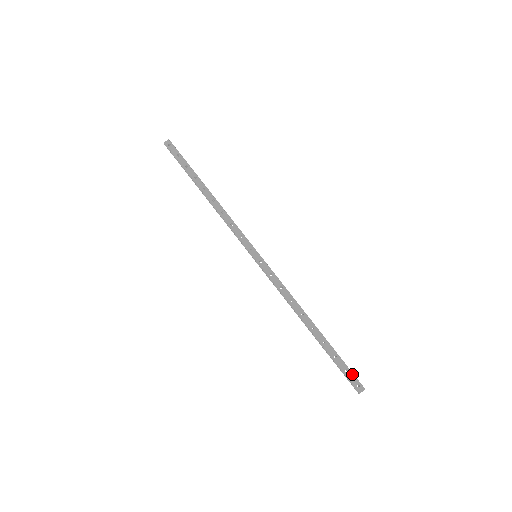
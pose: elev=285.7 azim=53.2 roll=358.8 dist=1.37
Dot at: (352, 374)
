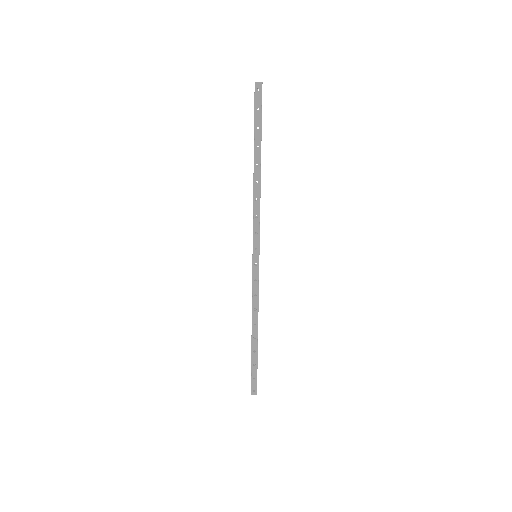
Dot at: (256, 382)
